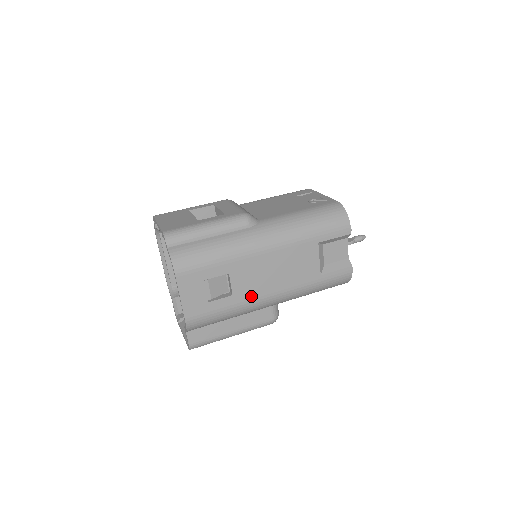
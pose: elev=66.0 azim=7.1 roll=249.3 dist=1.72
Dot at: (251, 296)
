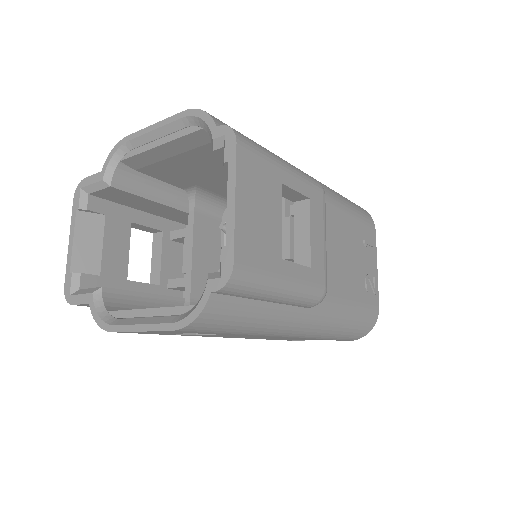
Dot at: (209, 336)
